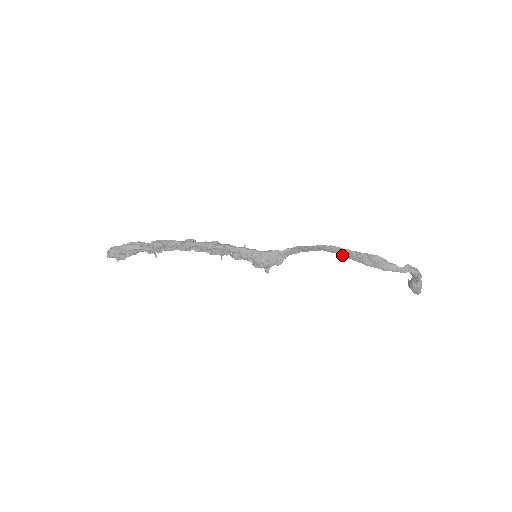
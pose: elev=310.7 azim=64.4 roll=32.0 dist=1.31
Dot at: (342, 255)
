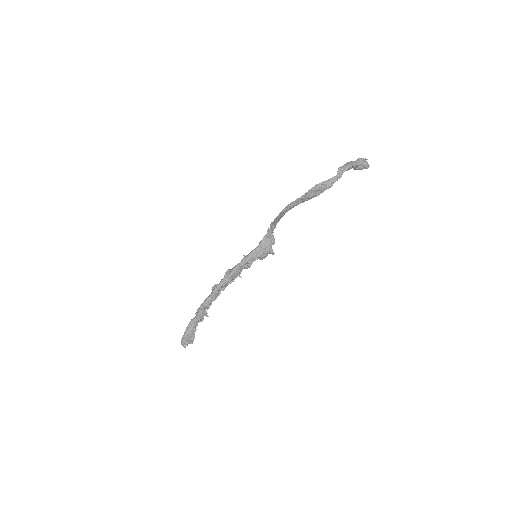
Dot at: occluded
